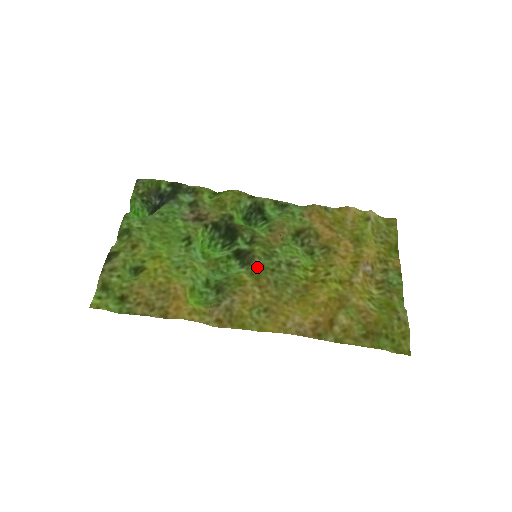
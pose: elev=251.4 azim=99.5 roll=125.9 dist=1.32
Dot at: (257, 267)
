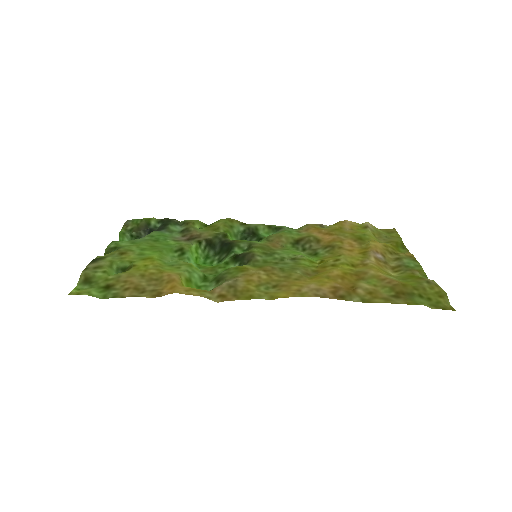
Dot at: (259, 262)
